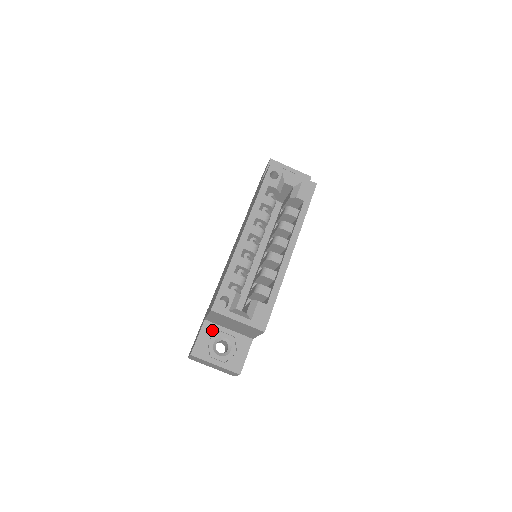
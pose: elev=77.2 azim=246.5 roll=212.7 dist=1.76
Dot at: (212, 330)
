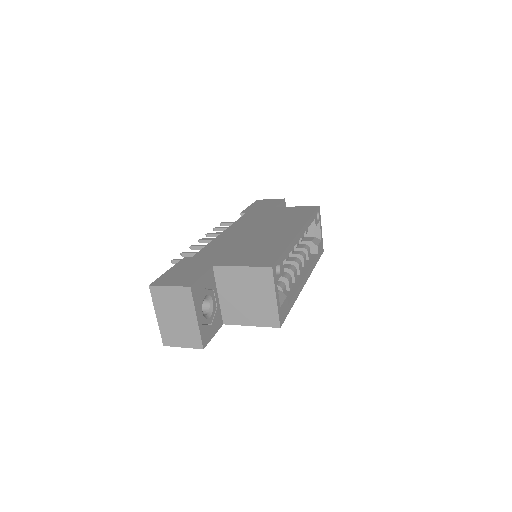
Dot at: (211, 282)
